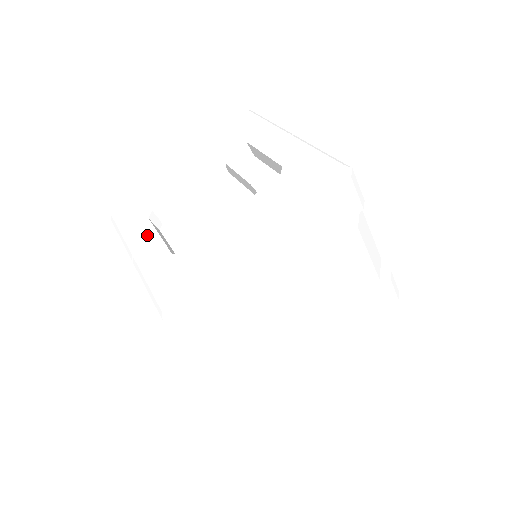
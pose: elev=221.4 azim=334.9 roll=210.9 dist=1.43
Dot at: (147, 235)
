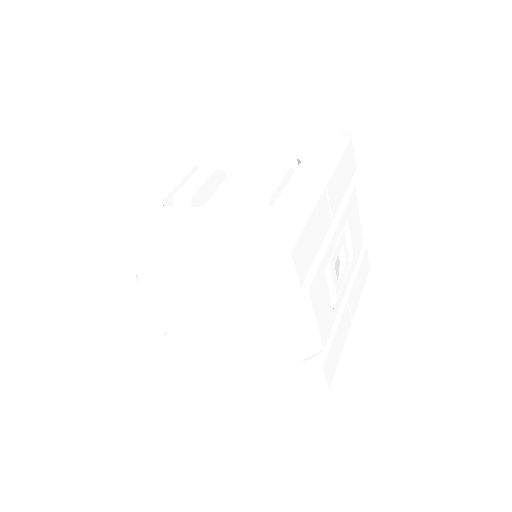
Dot at: (178, 175)
